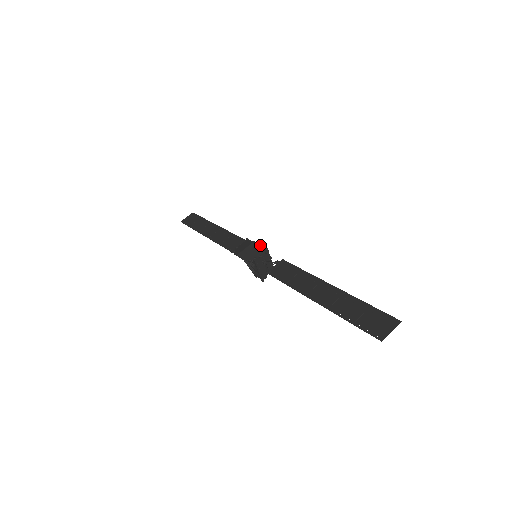
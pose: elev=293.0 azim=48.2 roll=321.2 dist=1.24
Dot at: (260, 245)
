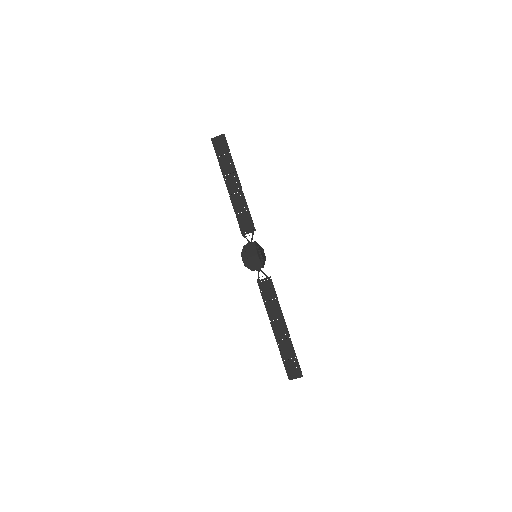
Dot at: (260, 261)
